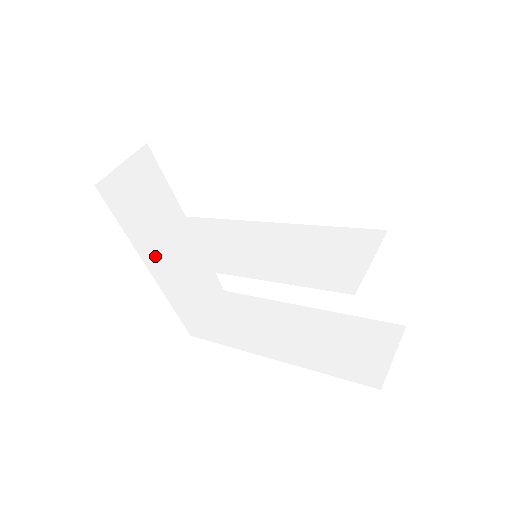
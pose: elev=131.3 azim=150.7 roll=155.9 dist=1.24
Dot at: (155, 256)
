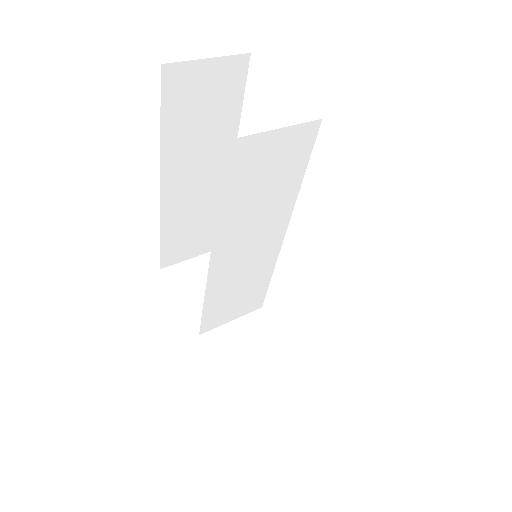
Dot at: (208, 326)
